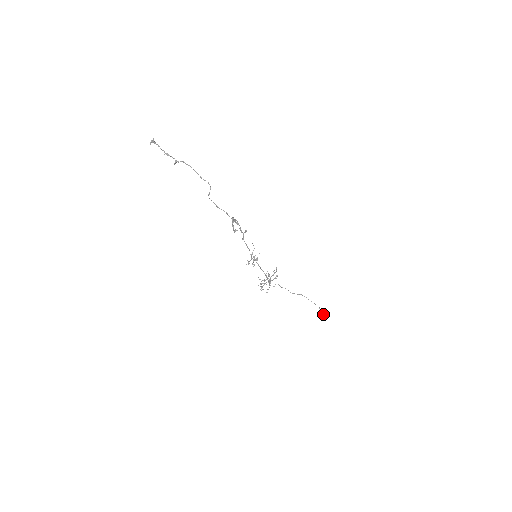
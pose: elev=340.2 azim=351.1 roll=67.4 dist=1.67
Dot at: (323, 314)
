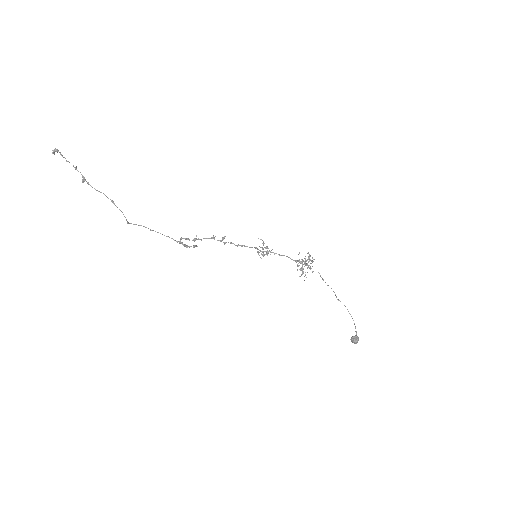
Dot at: (353, 339)
